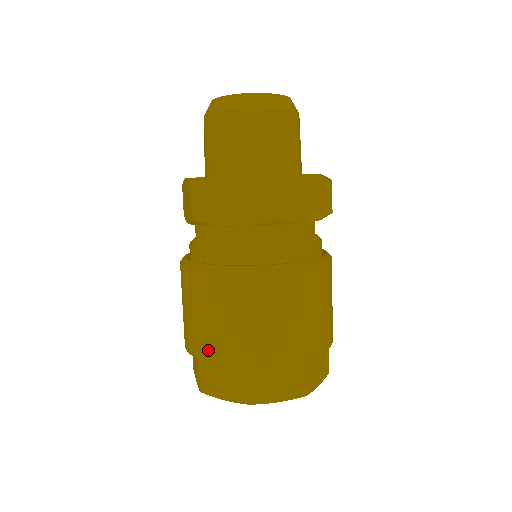
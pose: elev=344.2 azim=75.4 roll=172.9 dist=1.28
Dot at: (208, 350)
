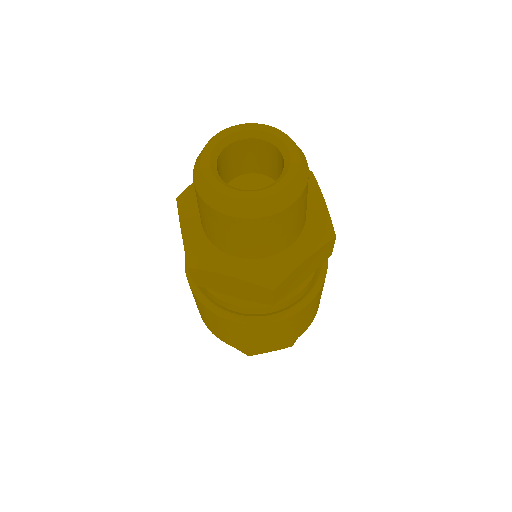
Dot at: (216, 334)
